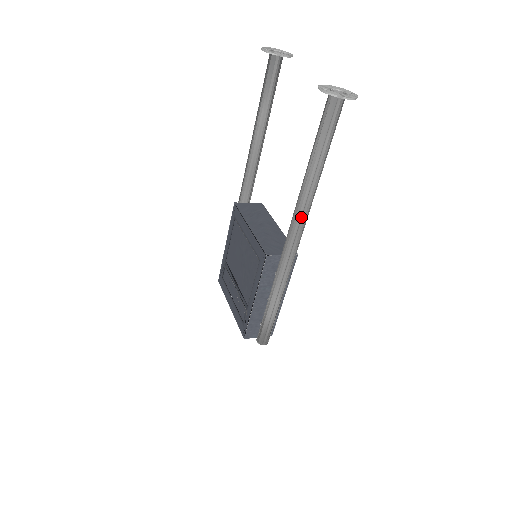
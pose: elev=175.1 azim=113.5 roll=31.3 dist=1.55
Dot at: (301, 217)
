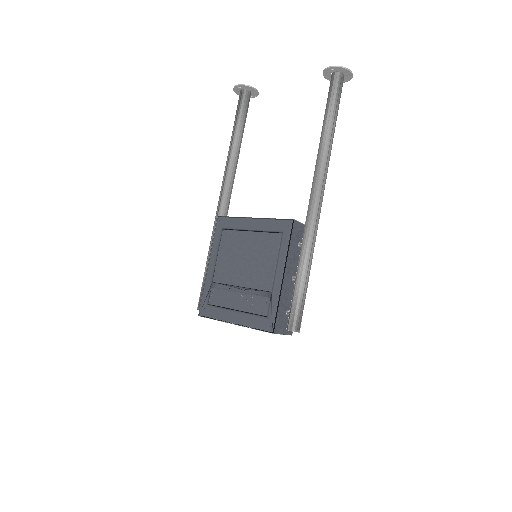
Dot at: (324, 172)
